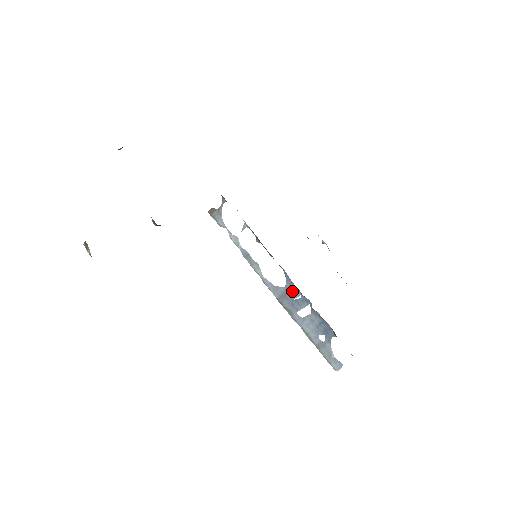
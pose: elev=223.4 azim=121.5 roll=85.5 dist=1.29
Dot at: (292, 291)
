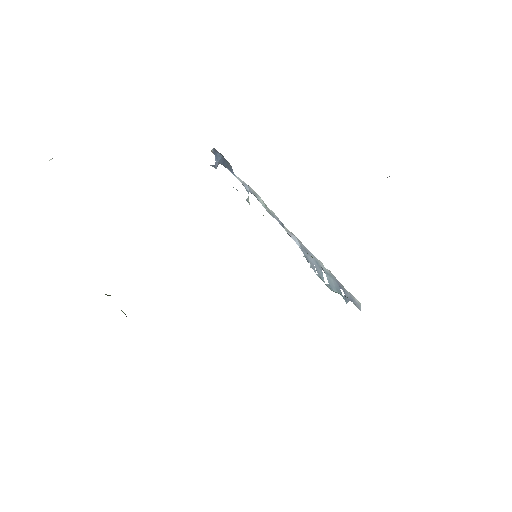
Dot at: (310, 264)
